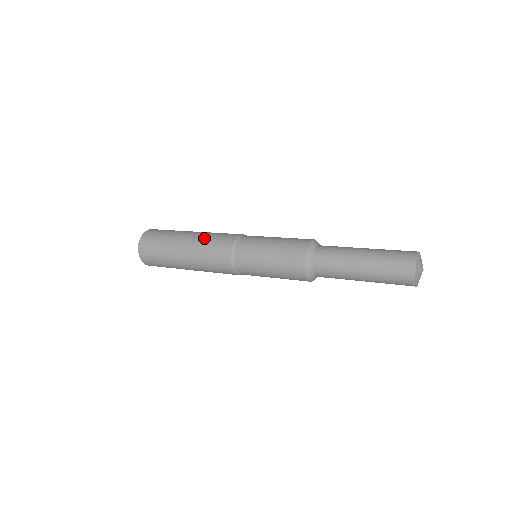
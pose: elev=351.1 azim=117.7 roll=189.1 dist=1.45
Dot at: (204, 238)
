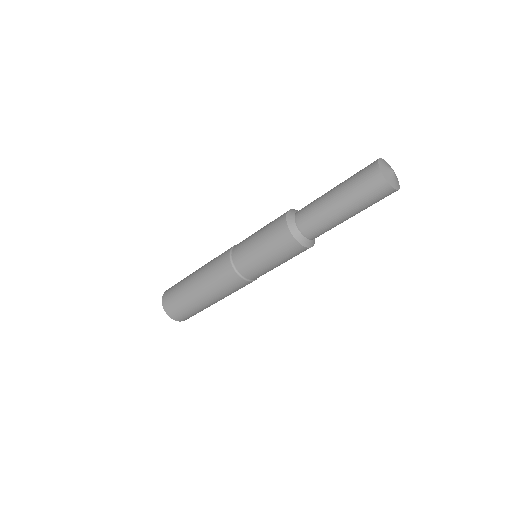
Dot at: (209, 262)
